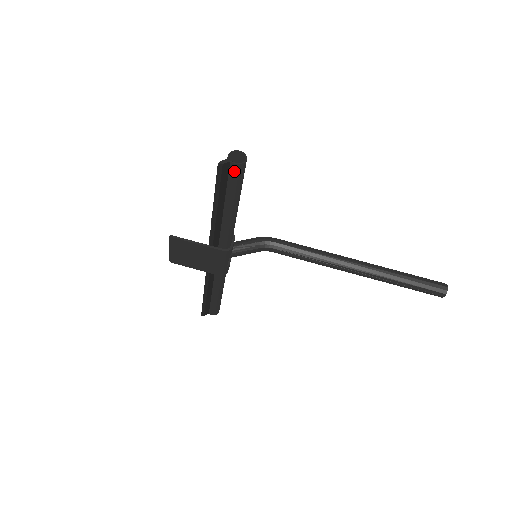
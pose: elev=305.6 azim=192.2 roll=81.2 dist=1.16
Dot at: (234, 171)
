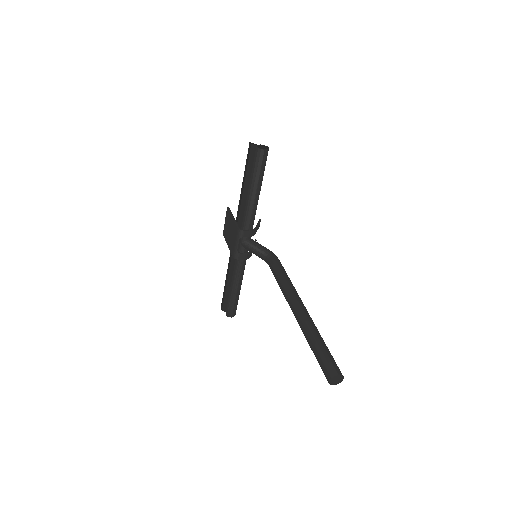
Dot at: (255, 153)
